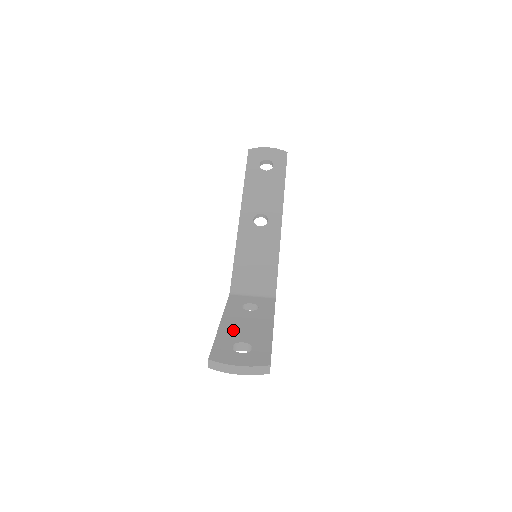
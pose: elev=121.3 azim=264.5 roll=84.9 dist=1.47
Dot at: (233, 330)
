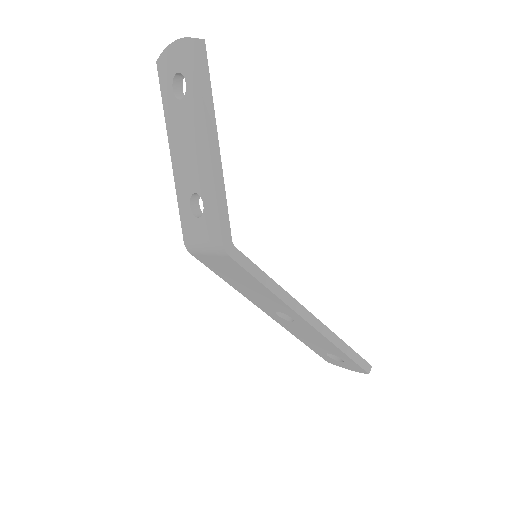
Dot at: occluded
